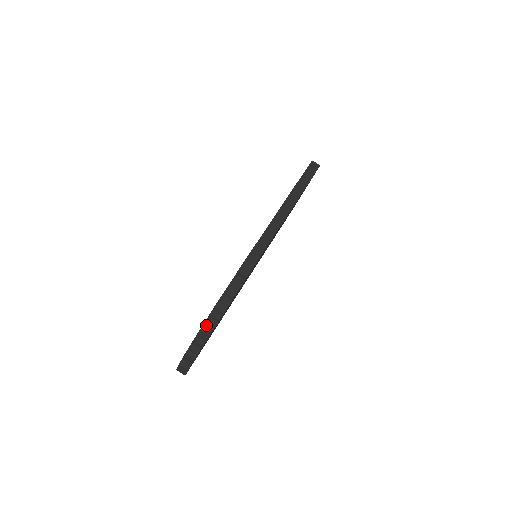
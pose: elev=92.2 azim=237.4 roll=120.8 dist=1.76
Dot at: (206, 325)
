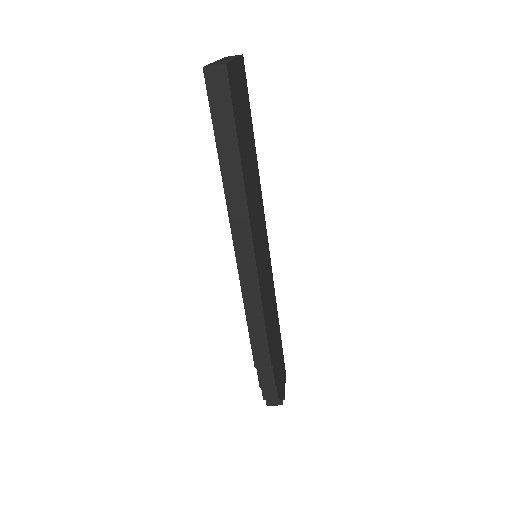
Dot at: (270, 403)
